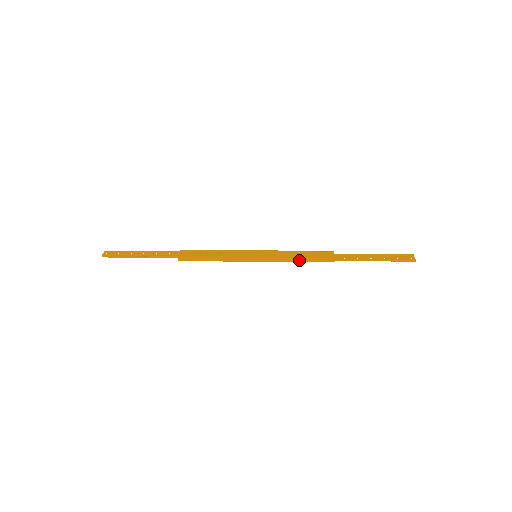
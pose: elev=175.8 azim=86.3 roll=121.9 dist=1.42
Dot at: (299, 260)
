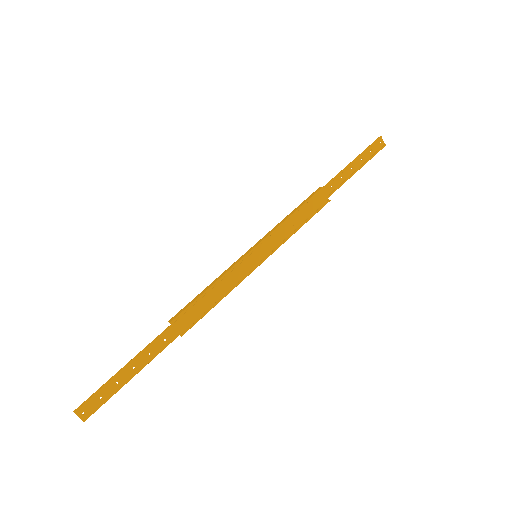
Dot at: (299, 227)
